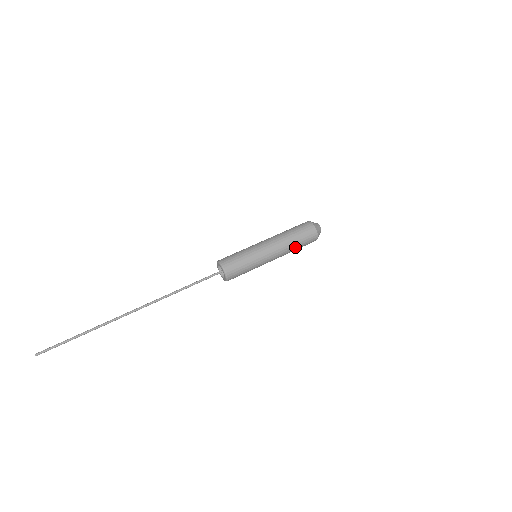
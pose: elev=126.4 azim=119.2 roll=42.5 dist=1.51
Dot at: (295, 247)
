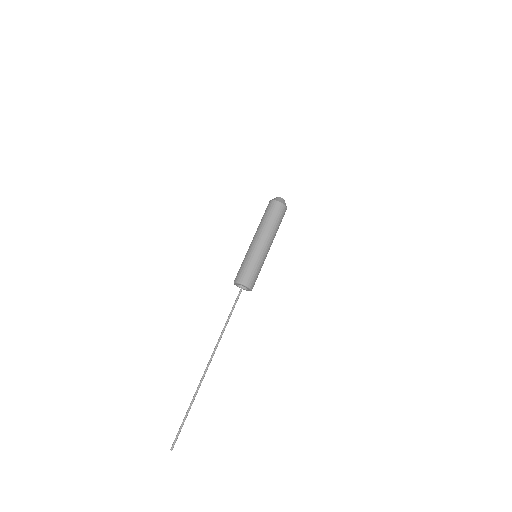
Dot at: (275, 225)
